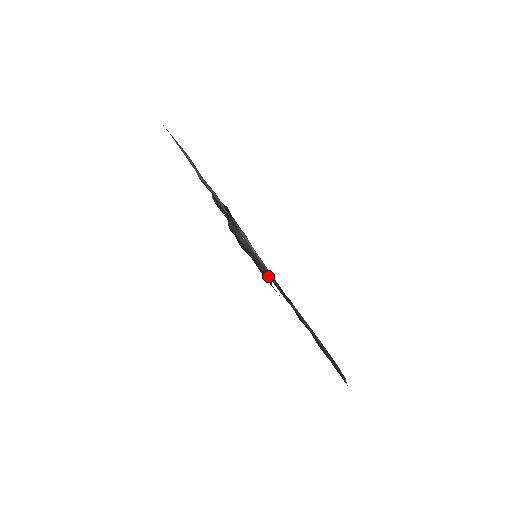
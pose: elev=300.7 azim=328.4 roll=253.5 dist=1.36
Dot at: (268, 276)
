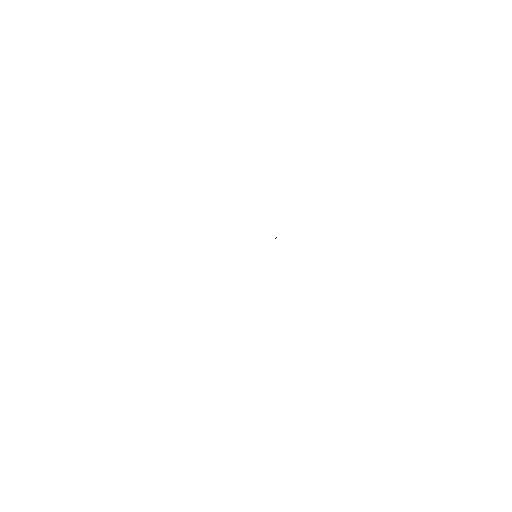
Dot at: occluded
